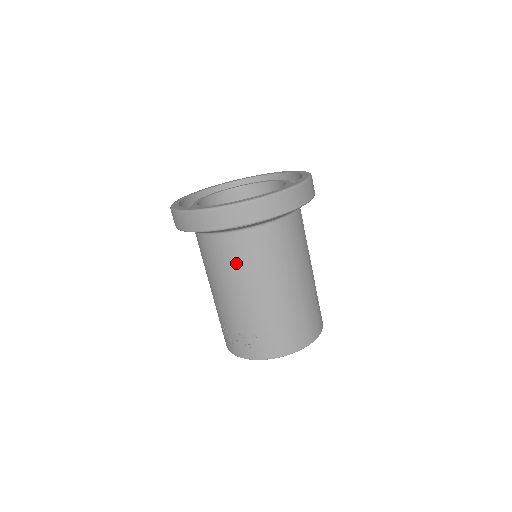
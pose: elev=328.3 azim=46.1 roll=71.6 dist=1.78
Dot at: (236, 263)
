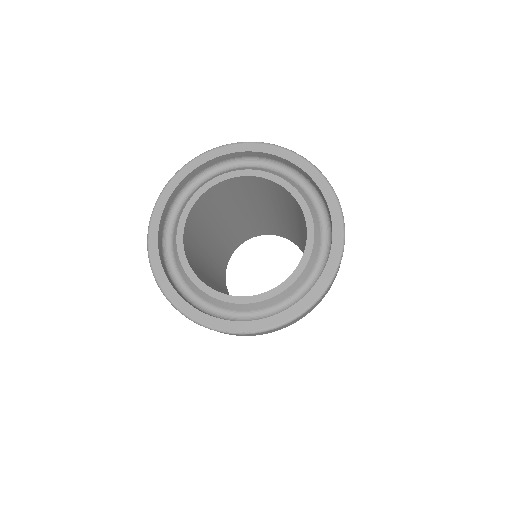
Dot at: occluded
